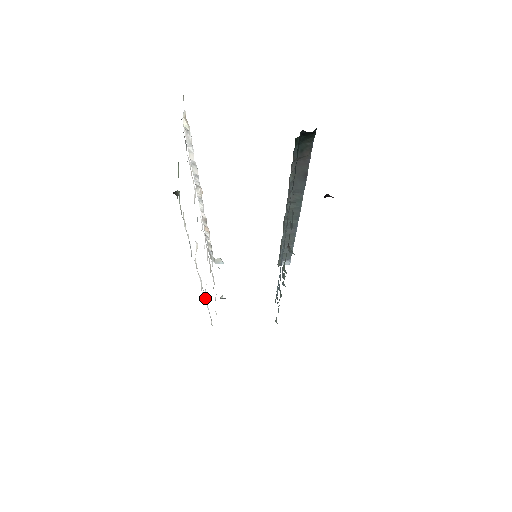
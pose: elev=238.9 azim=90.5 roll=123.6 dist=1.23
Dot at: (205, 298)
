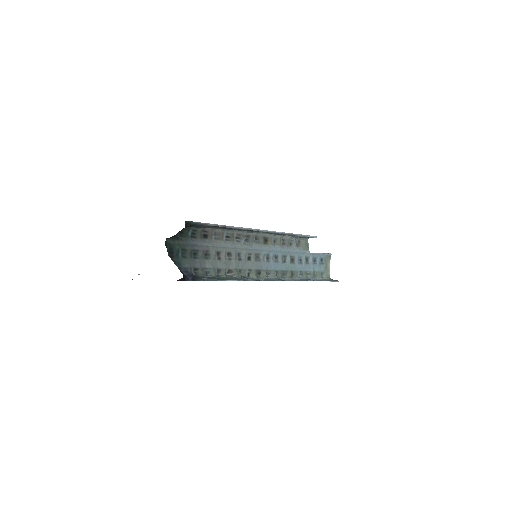
Dot at: occluded
